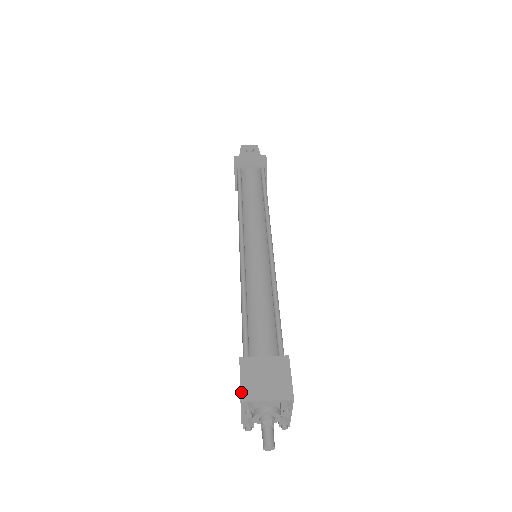
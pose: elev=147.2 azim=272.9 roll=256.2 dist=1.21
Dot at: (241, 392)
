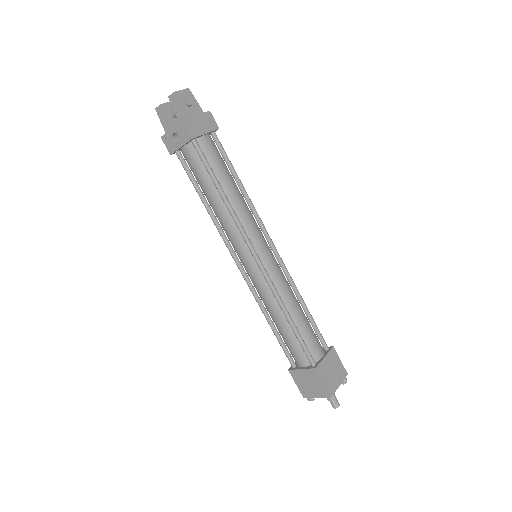
Dot at: (329, 391)
